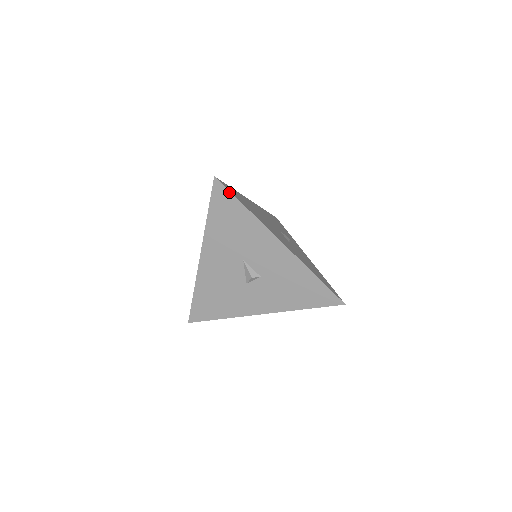
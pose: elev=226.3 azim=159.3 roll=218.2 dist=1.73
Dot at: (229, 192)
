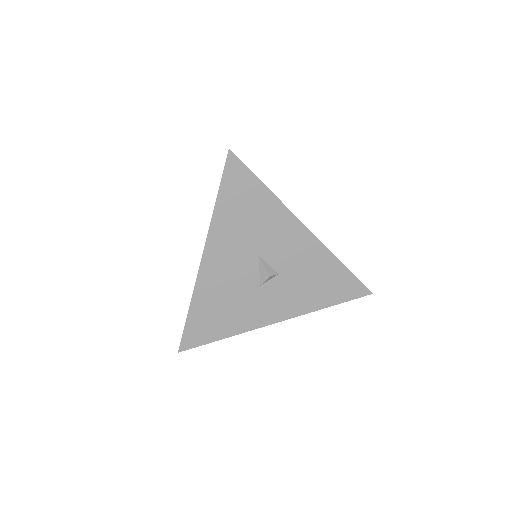
Dot at: (246, 168)
